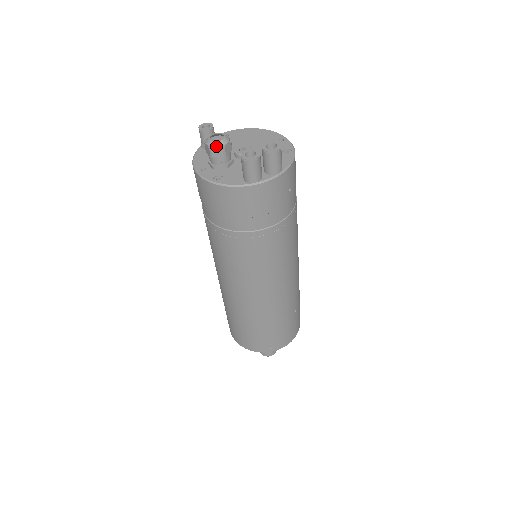
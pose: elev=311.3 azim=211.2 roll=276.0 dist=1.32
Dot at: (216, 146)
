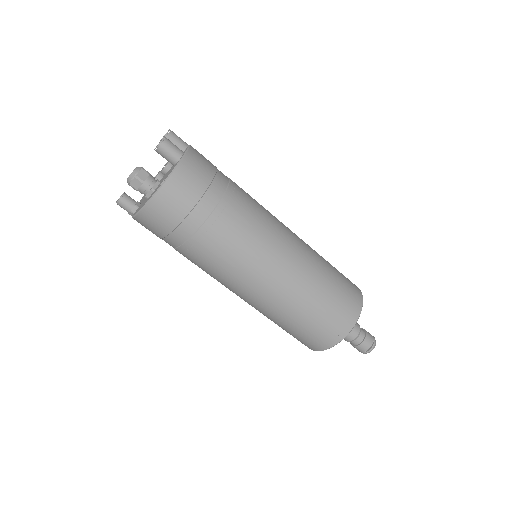
Dot at: (137, 171)
